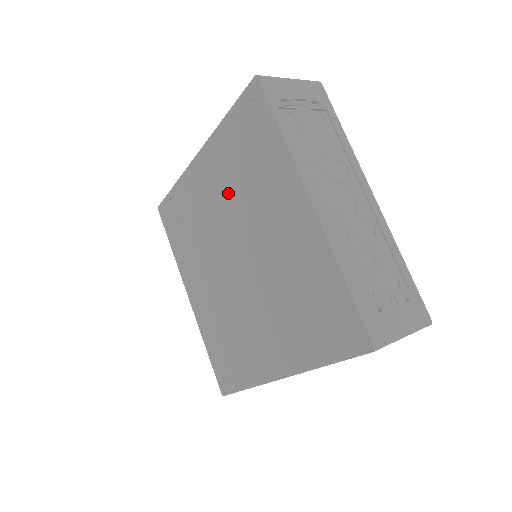
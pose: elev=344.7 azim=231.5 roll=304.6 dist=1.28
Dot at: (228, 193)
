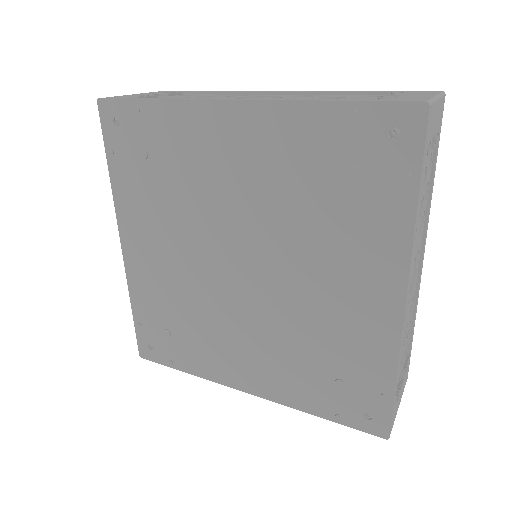
Dot at: (173, 225)
